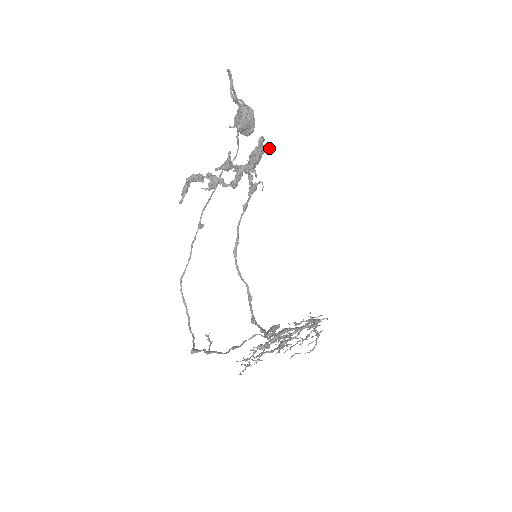
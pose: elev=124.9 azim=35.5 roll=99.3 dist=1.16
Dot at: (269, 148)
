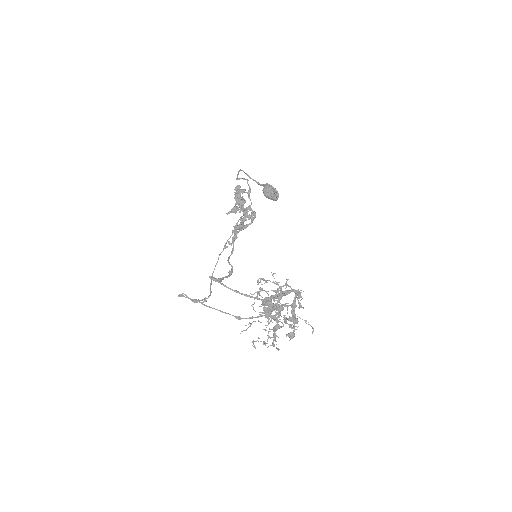
Dot at: (245, 190)
